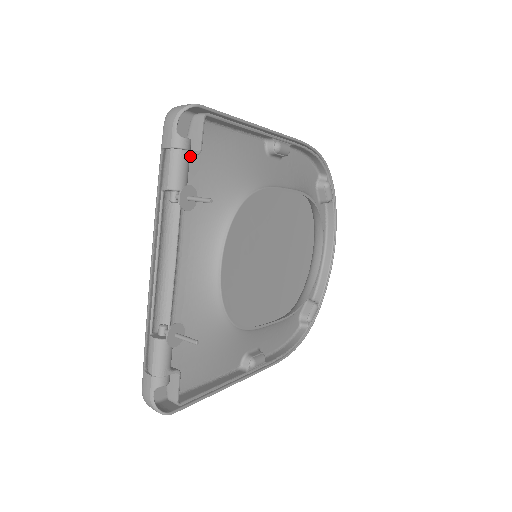
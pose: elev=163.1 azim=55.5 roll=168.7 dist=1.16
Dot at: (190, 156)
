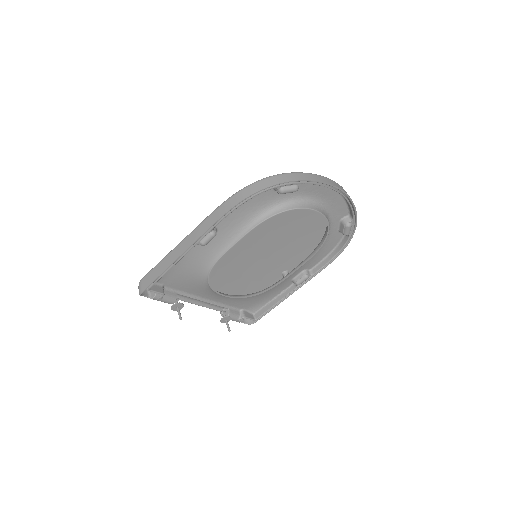
Dot at: (162, 297)
